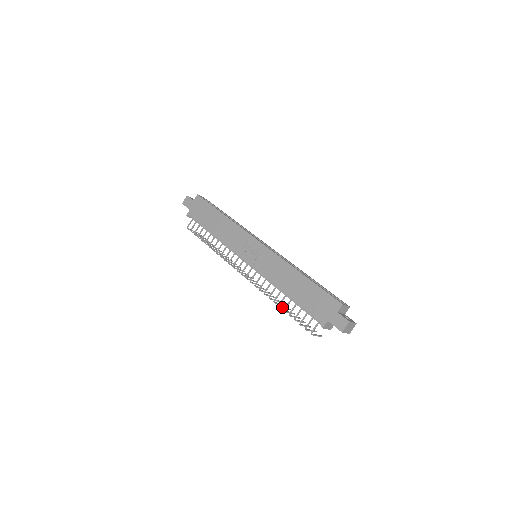
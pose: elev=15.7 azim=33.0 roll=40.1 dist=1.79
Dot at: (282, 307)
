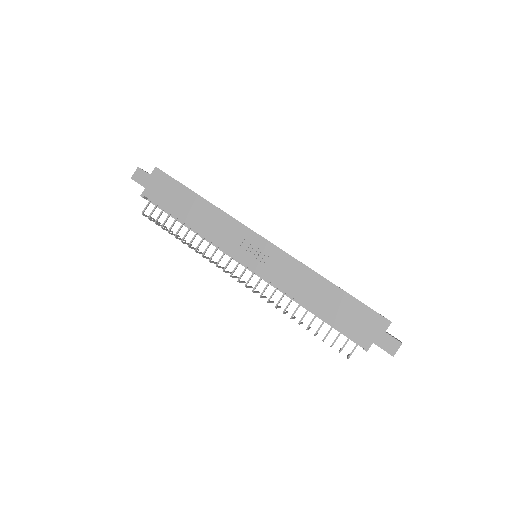
Dot at: (300, 323)
